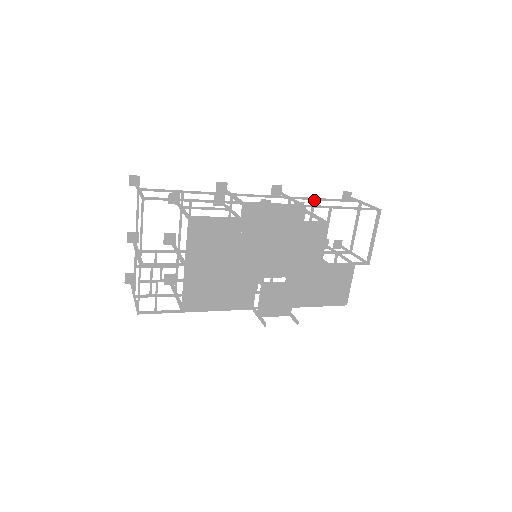
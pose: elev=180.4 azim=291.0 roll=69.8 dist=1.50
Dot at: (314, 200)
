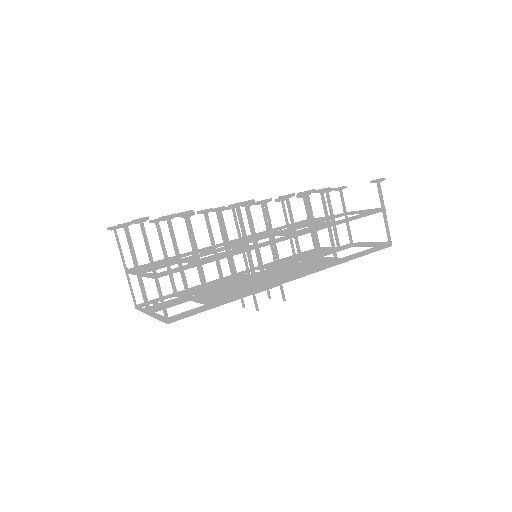
Dot at: (338, 224)
